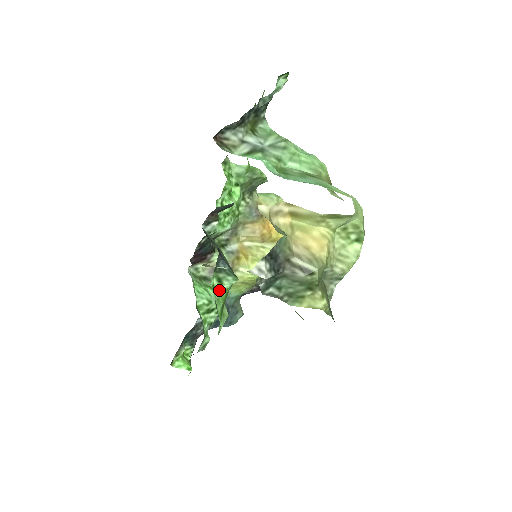
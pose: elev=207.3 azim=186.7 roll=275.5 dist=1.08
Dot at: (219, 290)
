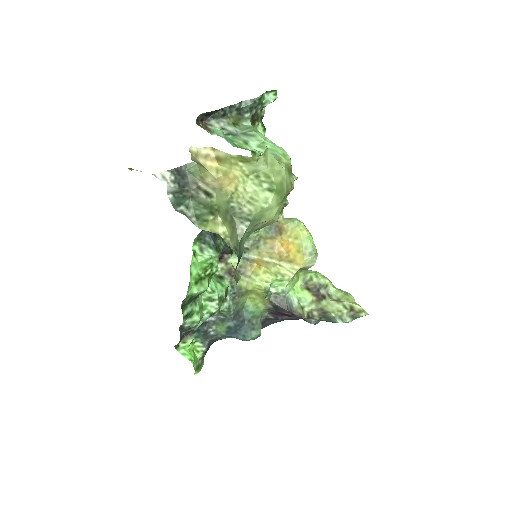
Dot at: (199, 257)
